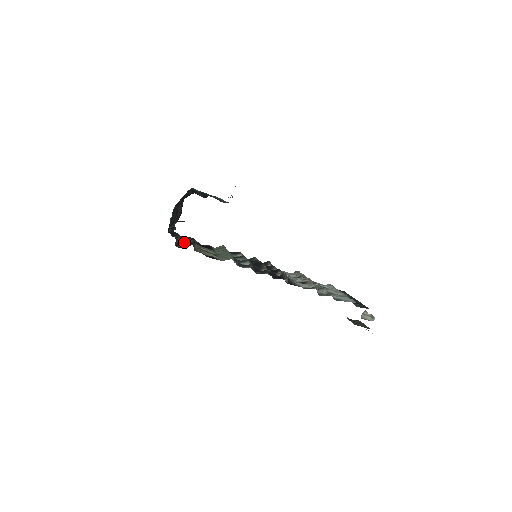
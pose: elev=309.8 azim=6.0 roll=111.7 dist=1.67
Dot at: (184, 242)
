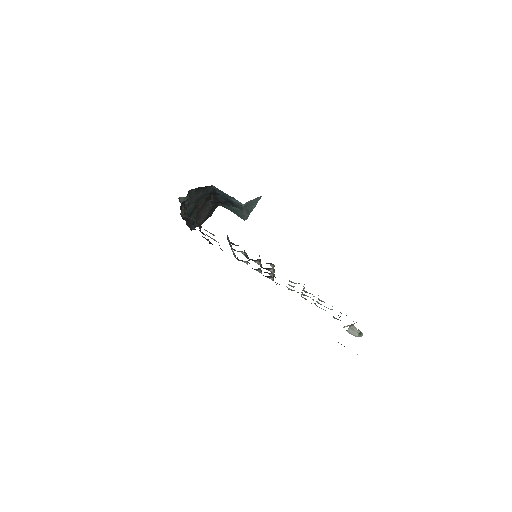
Dot at: (190, 219)
